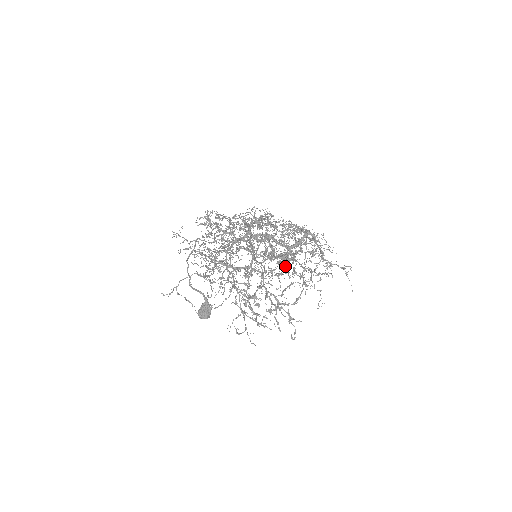
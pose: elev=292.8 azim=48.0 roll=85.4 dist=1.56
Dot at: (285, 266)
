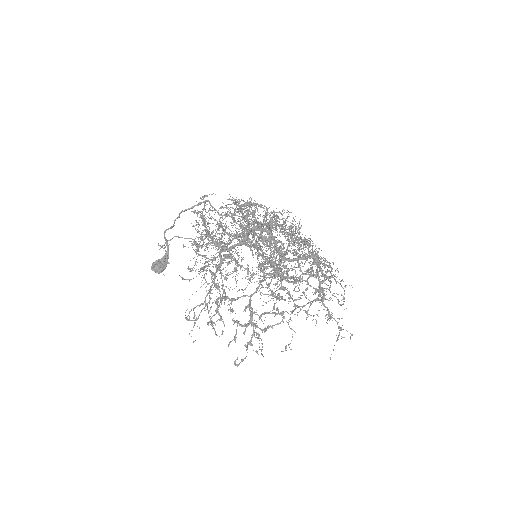
Dot at: occluded
